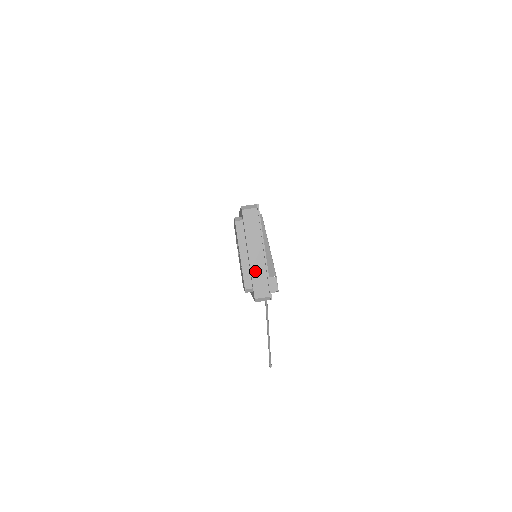
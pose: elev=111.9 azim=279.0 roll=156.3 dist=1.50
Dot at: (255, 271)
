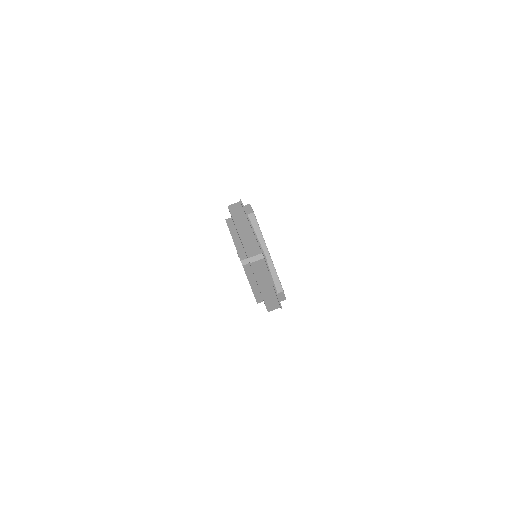
Dot at: (266, 297)
